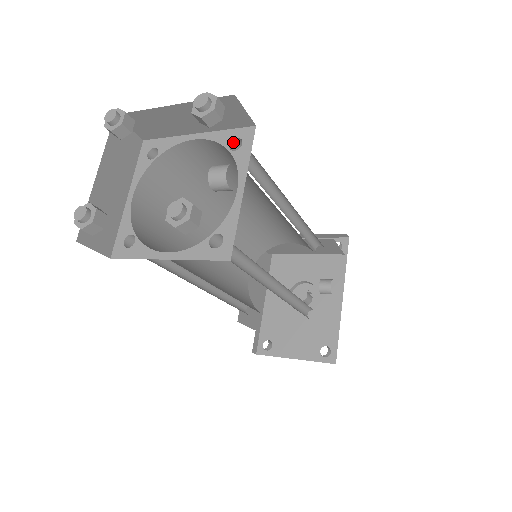
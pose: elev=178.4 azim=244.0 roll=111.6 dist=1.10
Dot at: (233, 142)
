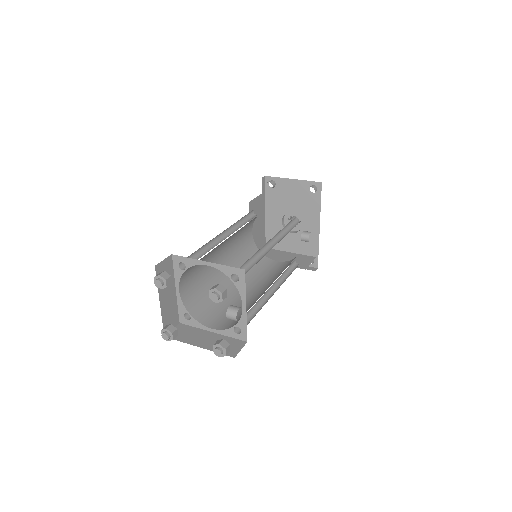
Dot at: (233, 273)
